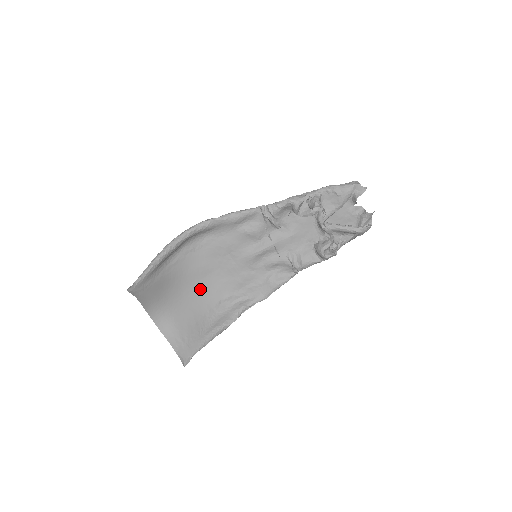
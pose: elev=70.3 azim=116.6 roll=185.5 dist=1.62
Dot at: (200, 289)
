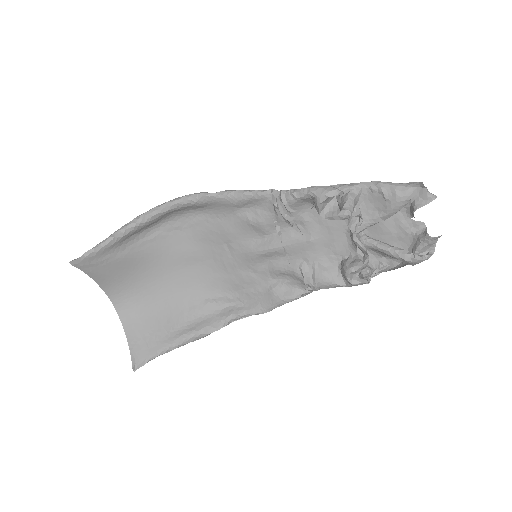
Dot at: (183, 278)
